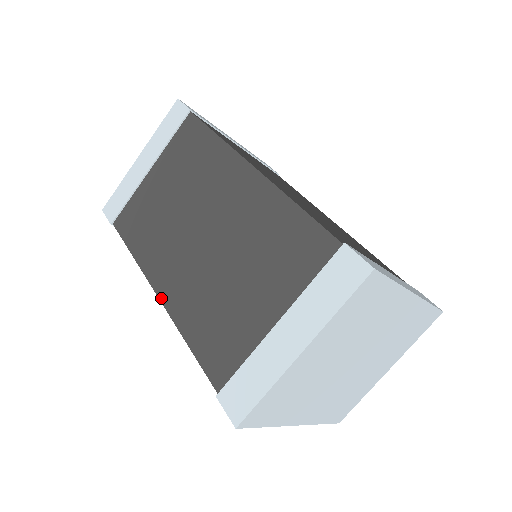
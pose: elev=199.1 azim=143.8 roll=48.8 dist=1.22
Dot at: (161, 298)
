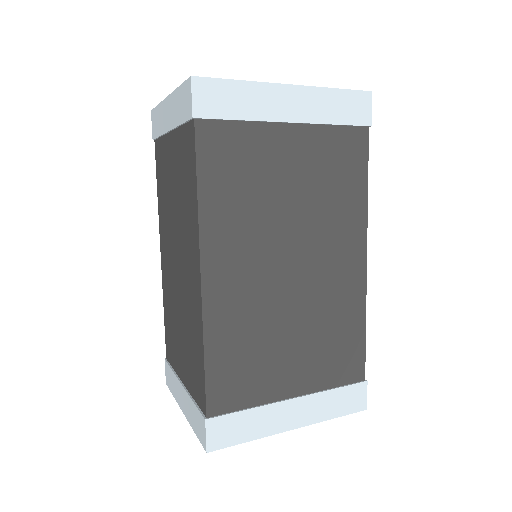
Dot at: (161, 262)
